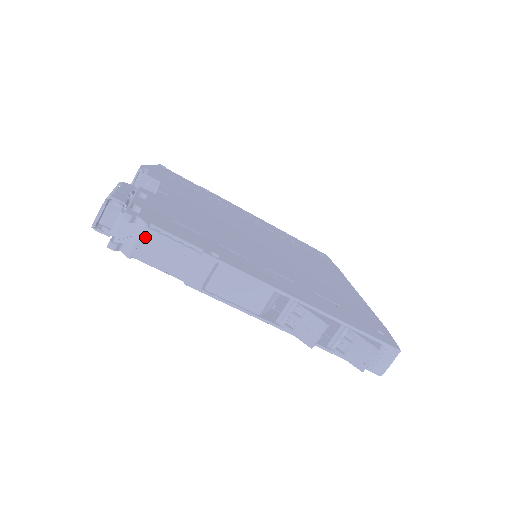
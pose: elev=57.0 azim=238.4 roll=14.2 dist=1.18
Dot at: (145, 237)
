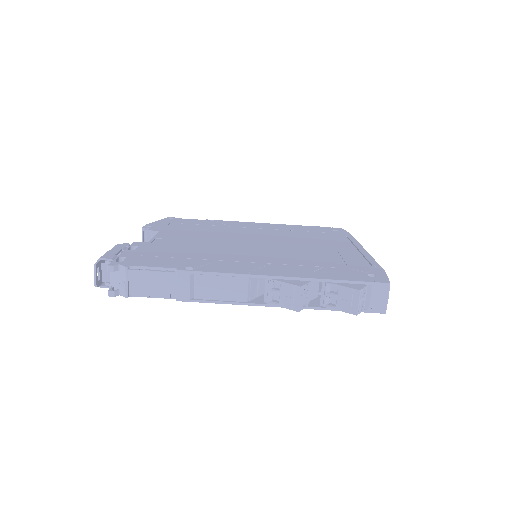
Dot at: (130, 277)
